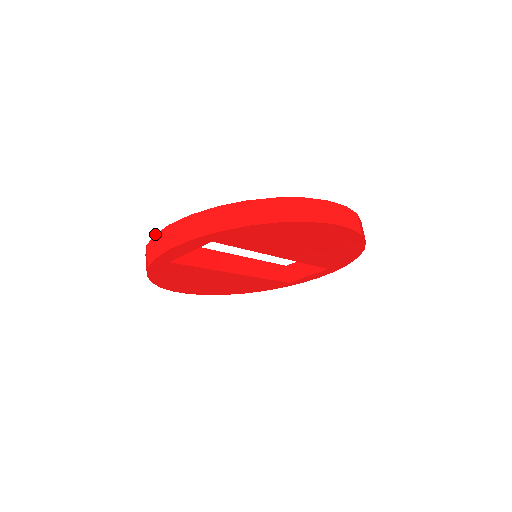
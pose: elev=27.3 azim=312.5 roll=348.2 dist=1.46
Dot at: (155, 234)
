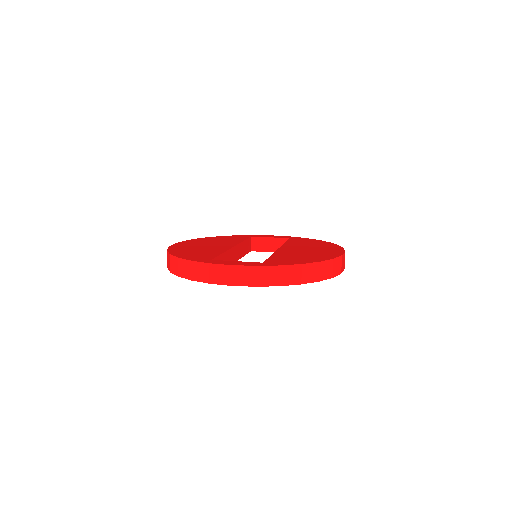
Dot at: (211, 263)
